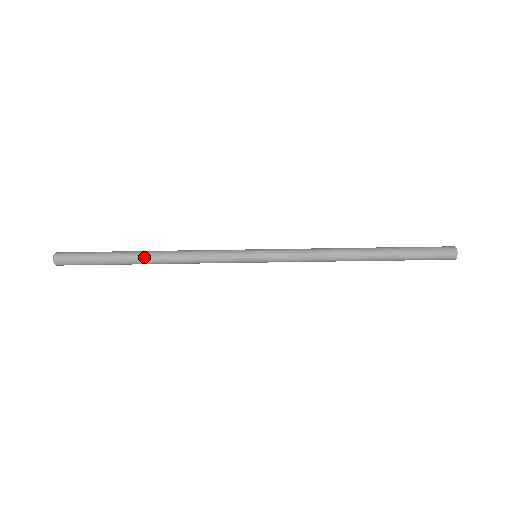
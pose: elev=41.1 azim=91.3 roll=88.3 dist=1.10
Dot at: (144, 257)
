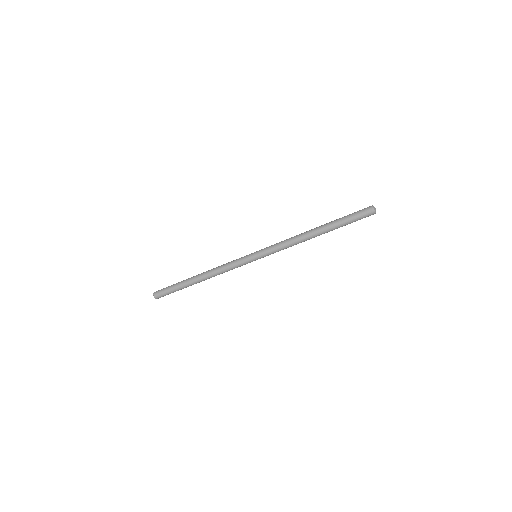
Dot at: (196, 277)
